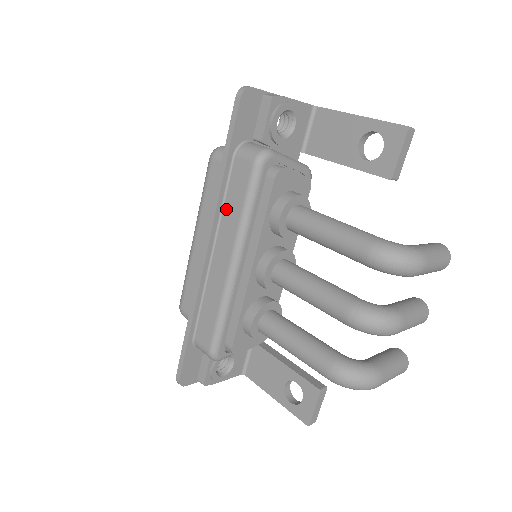
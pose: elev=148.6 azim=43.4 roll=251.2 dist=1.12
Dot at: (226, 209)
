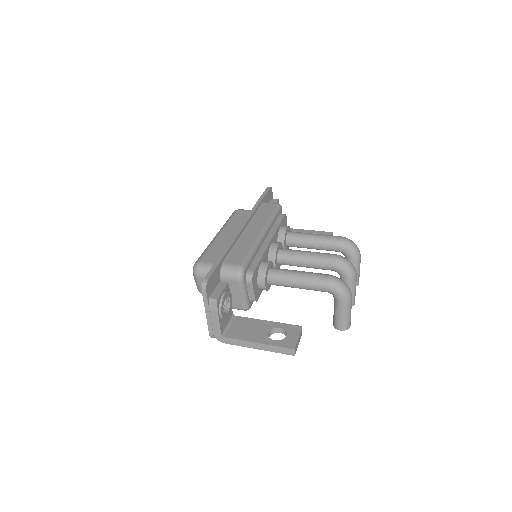
Dot at: (257, 216)
